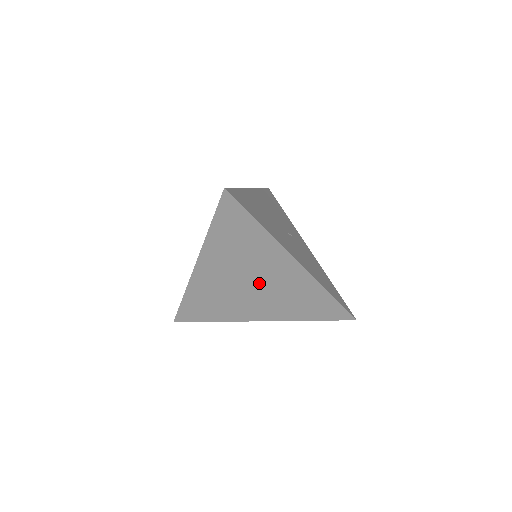
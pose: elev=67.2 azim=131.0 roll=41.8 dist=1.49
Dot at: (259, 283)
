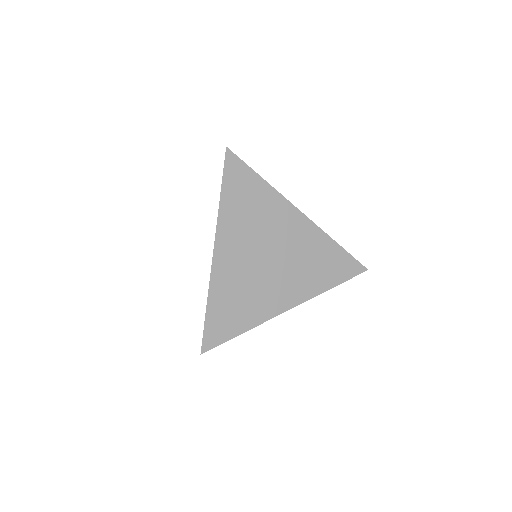
Dot at: (276, 252)
